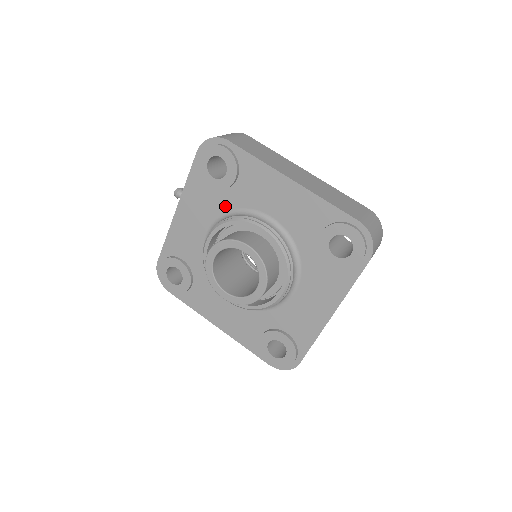
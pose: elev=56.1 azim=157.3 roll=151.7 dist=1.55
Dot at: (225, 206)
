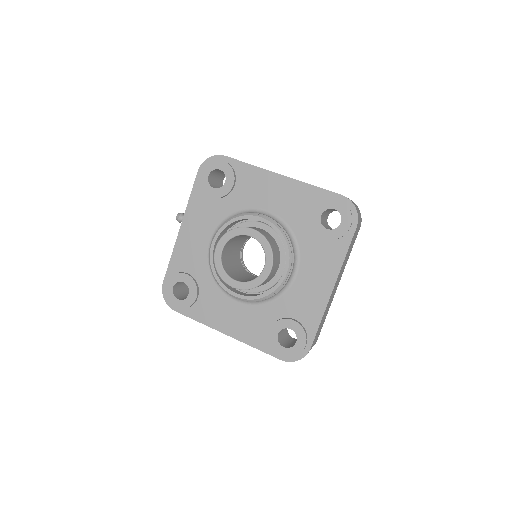
Dot at: (226, 212)
